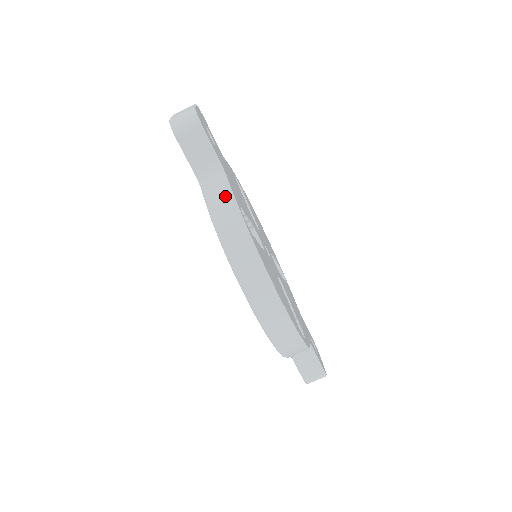
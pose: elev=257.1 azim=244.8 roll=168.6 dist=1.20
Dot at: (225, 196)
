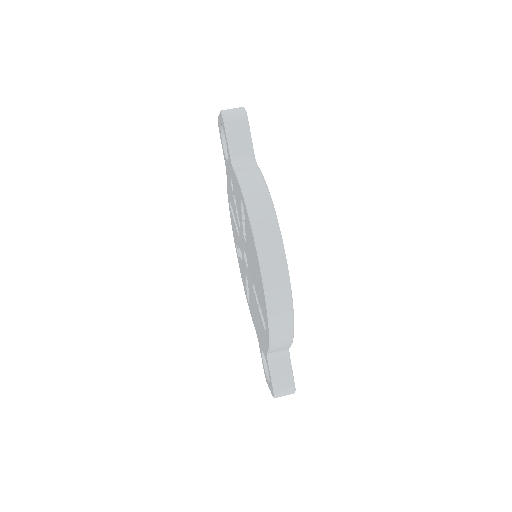
Dot at: (255, 175)
